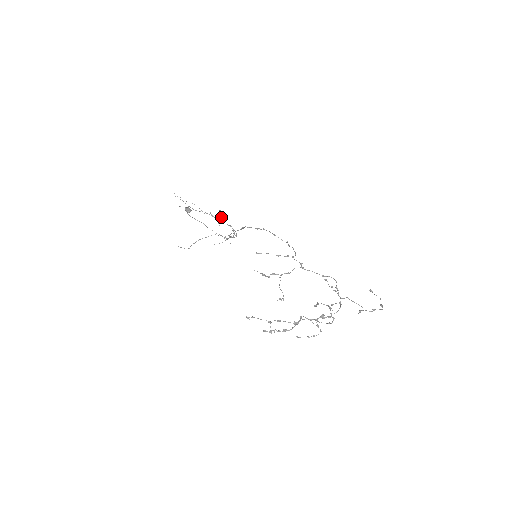
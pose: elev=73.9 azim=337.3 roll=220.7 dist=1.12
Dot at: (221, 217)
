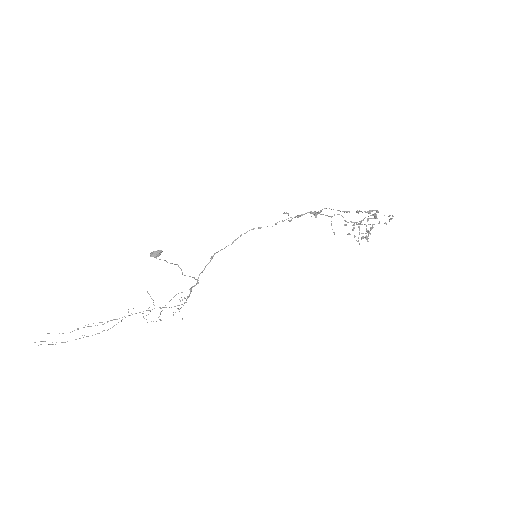
Dot at: occluded
